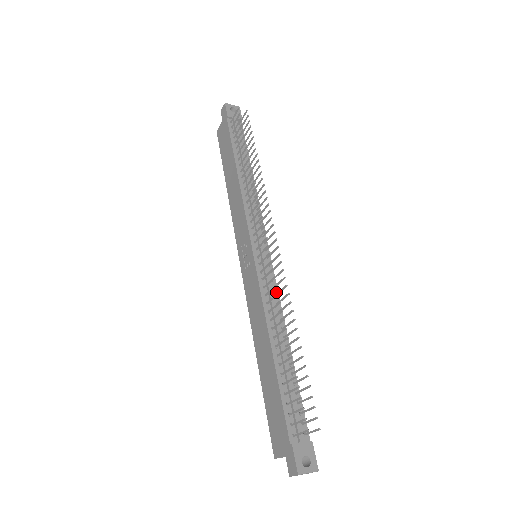
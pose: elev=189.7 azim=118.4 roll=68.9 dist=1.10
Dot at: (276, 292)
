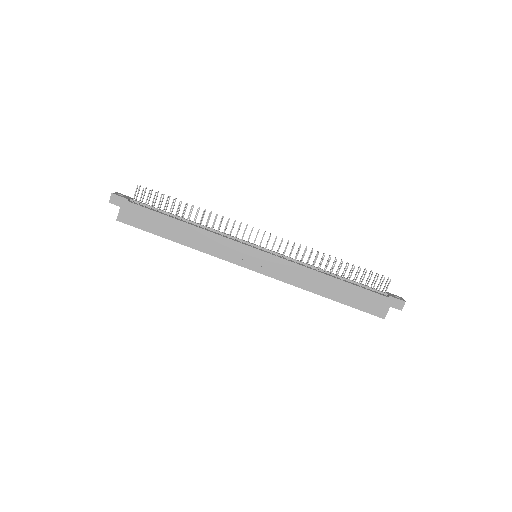
Dot at: occluded
